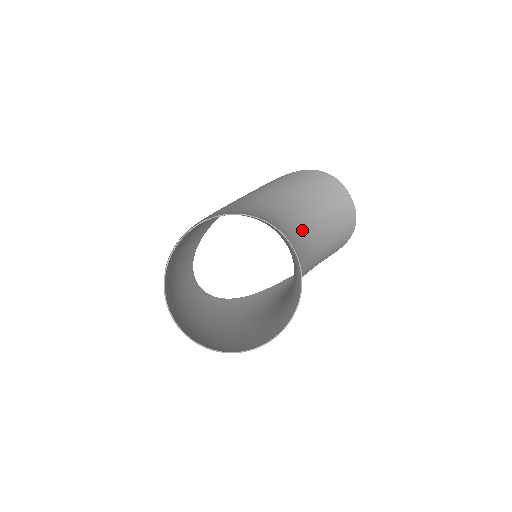
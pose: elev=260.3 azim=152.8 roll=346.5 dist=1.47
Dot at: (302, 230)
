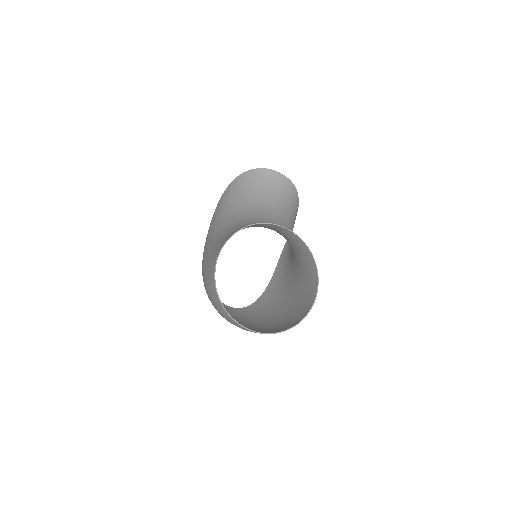
Dot at: (270, 217)
